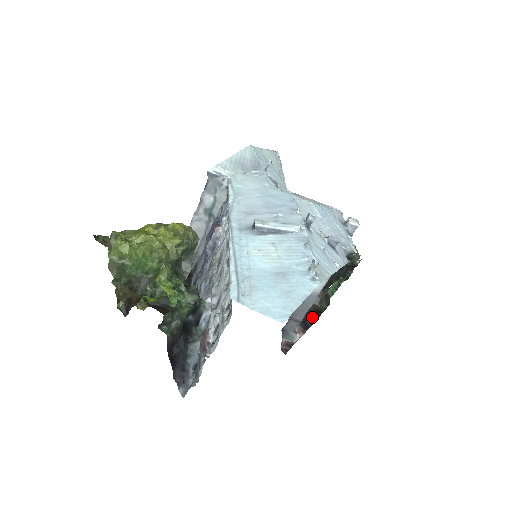
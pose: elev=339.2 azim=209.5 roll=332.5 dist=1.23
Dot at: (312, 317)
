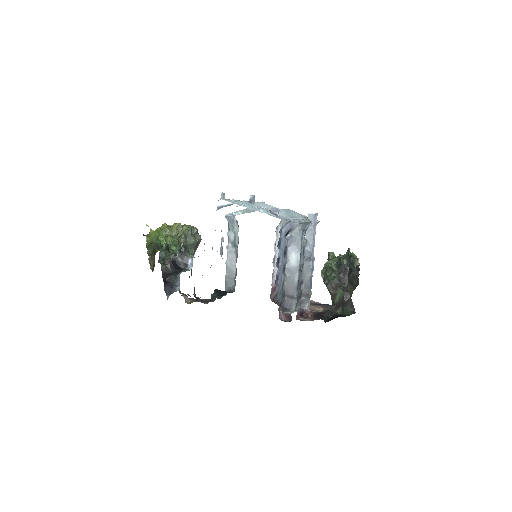
Dot at: (332, 318)
